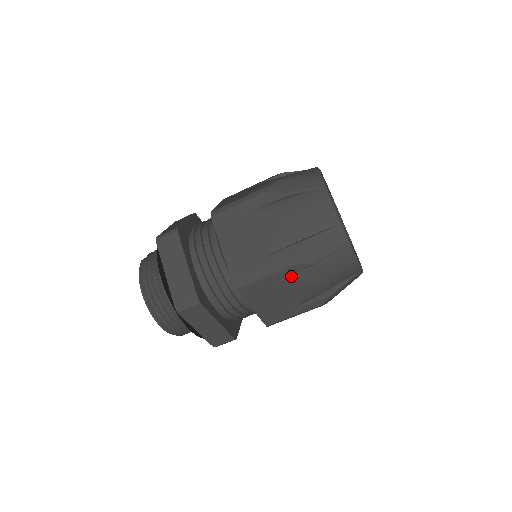
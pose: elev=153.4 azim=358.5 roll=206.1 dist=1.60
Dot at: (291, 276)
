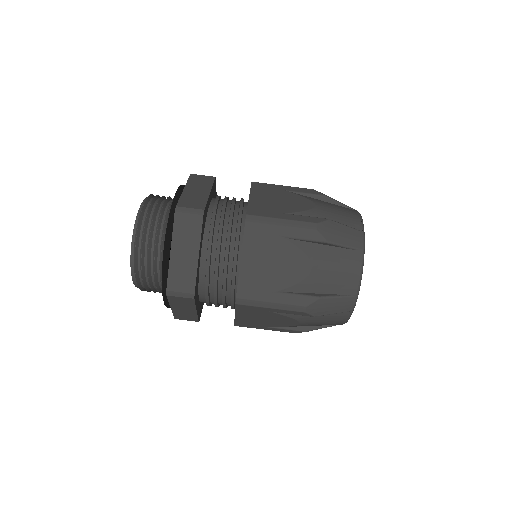
Dot at: (300, 243)
